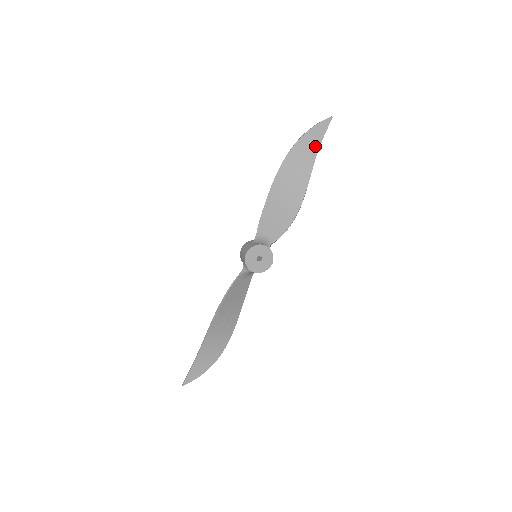
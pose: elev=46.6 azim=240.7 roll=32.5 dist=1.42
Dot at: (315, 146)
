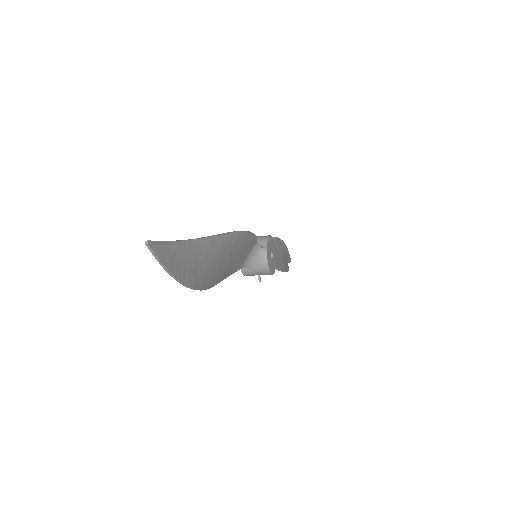
Dot at: (287, 259)
